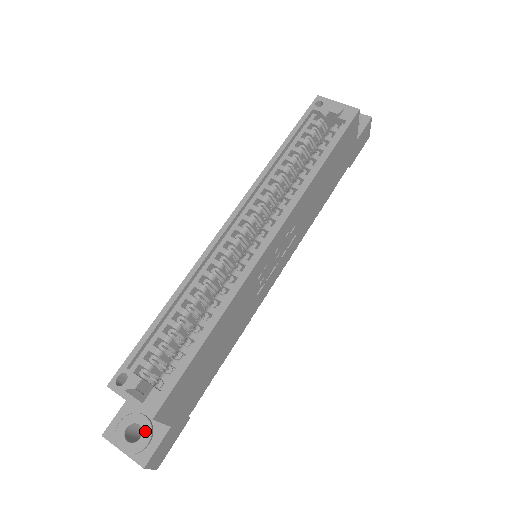
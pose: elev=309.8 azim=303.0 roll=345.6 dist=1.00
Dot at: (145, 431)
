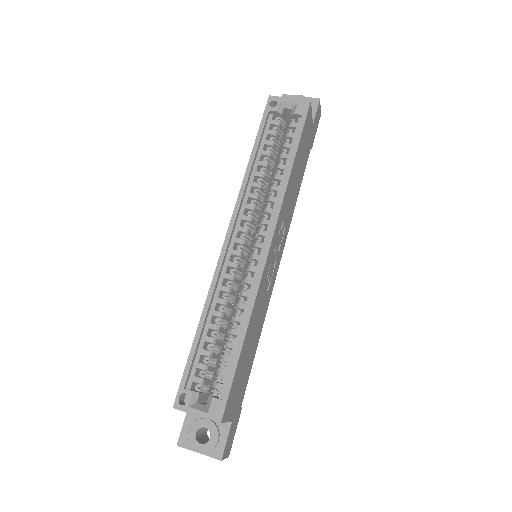
Dot at: (212, 431)
